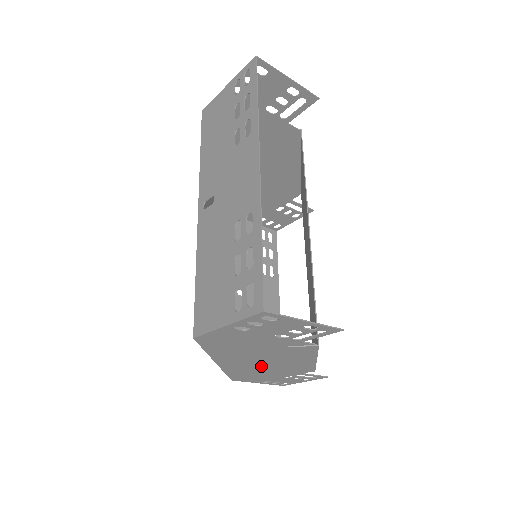
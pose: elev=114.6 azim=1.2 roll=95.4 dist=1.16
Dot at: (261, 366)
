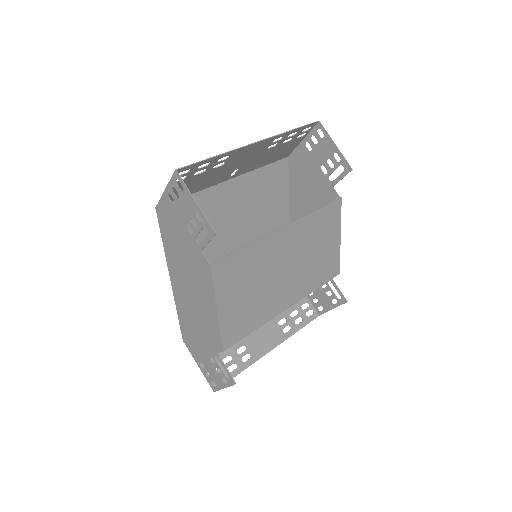
Dot at: (192, 307)
